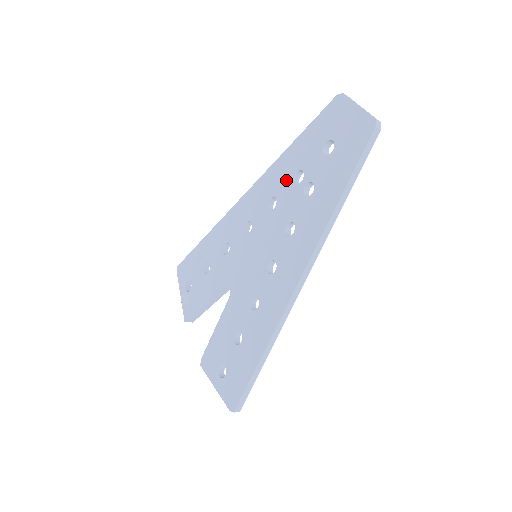
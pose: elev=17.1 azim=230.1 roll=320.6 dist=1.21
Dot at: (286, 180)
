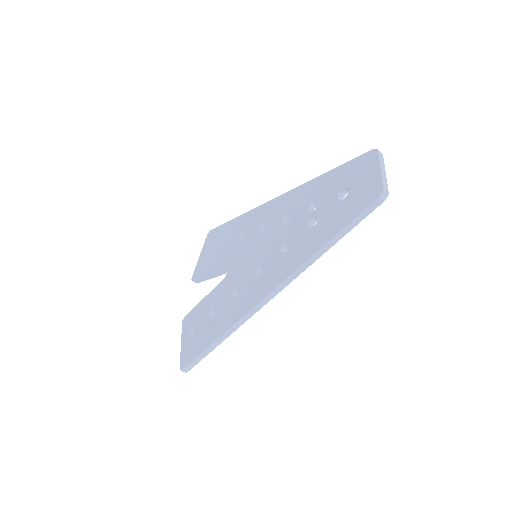
Dot at: (304, 204)
